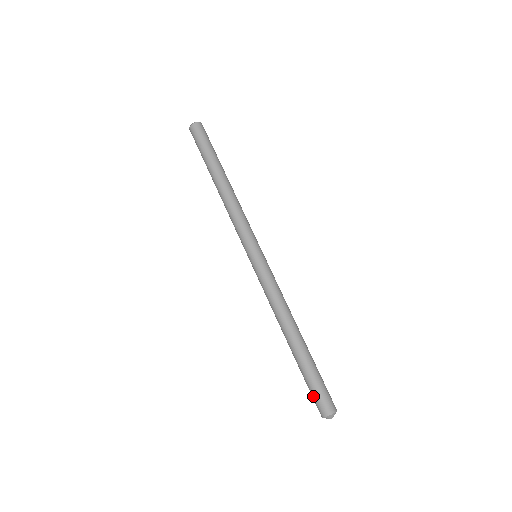
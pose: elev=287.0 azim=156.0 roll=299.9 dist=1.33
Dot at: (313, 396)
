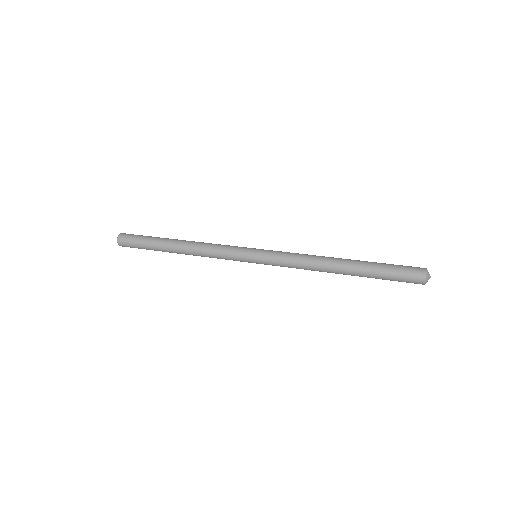
Dot at: (402, 278)
